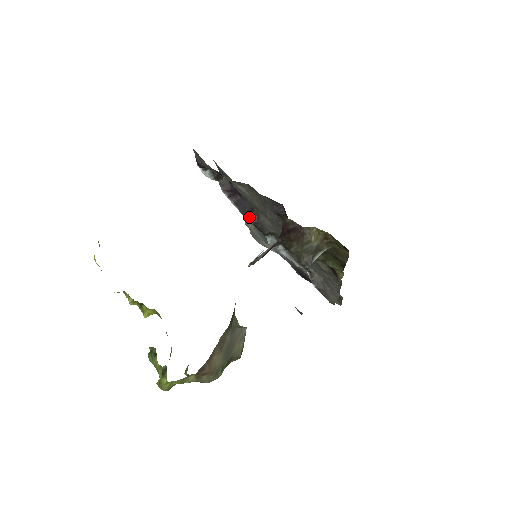
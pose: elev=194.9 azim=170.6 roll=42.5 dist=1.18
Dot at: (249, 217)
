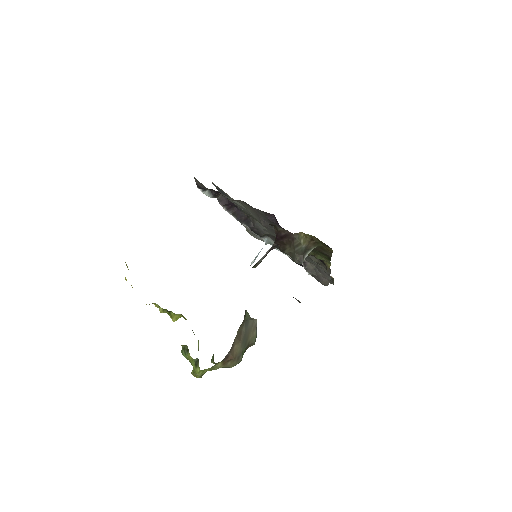
Dot at: (246, 224)
